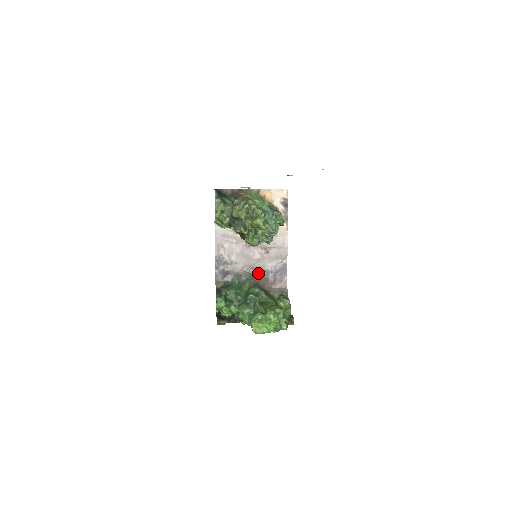
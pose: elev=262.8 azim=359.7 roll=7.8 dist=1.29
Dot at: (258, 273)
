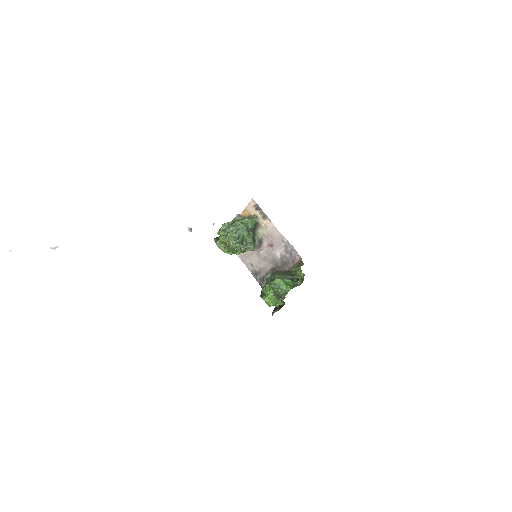
Dot at: (277, 263)
